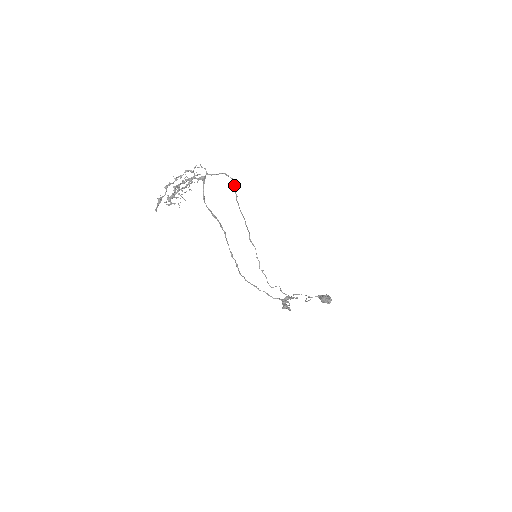
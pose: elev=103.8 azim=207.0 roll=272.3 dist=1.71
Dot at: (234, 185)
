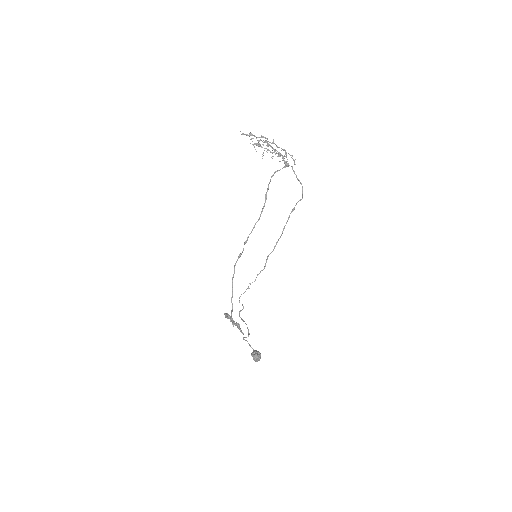
Dot at: occluded
